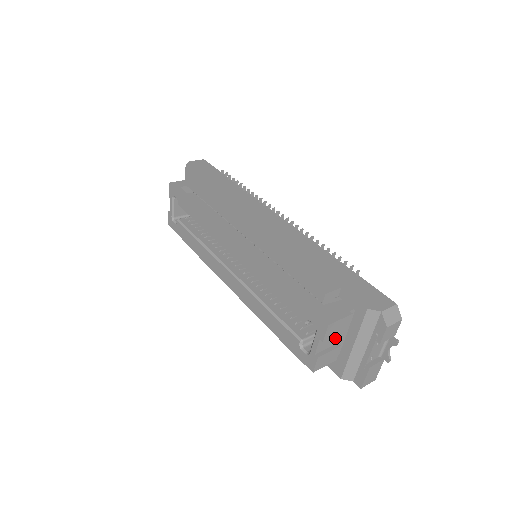
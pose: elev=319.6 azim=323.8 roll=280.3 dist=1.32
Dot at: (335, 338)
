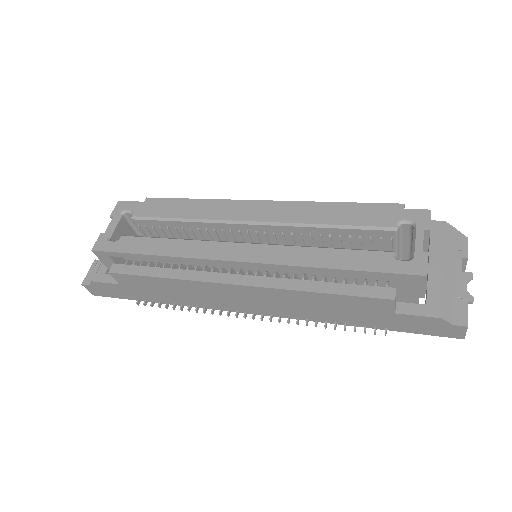
Dot at: occluded
